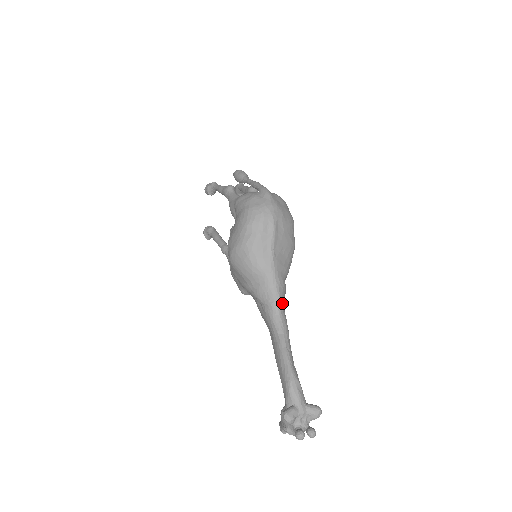
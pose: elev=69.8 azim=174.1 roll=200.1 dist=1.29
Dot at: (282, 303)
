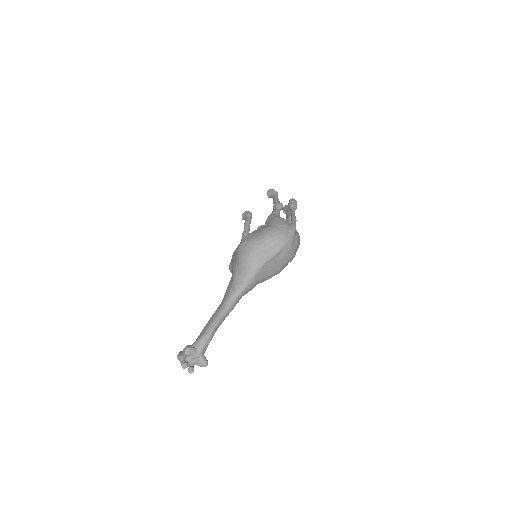
Dot at: (243, 294)
